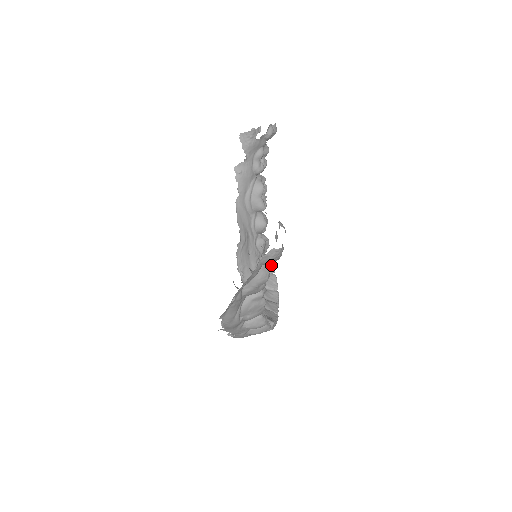
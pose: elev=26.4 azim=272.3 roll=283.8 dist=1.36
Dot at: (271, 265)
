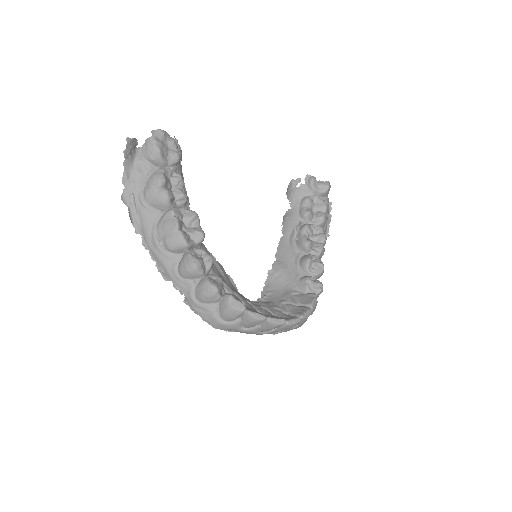
Dot at: (309, 300)
